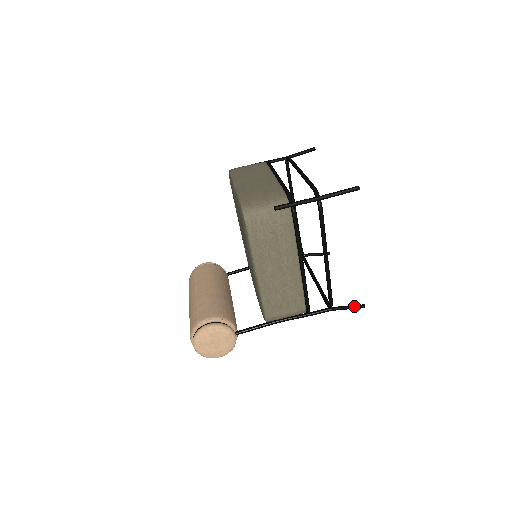
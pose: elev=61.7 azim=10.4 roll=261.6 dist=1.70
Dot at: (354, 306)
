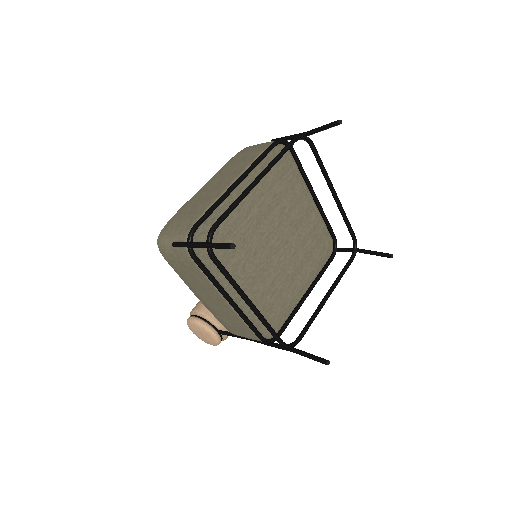
Dot at: (315, 358)
